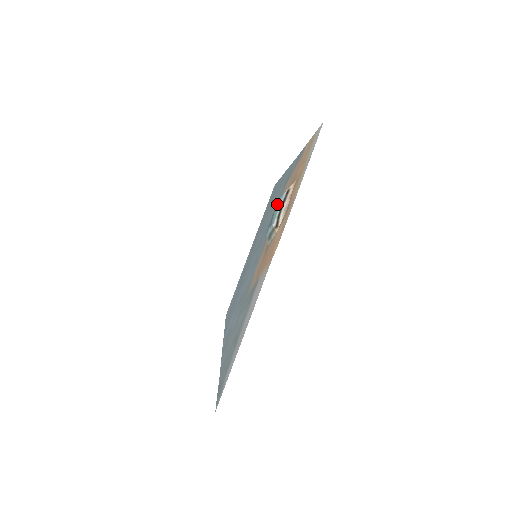
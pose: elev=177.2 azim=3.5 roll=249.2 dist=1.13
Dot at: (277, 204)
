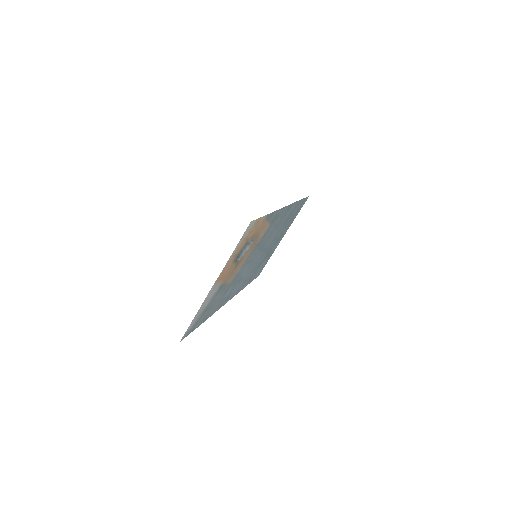
Dot at: occluded
